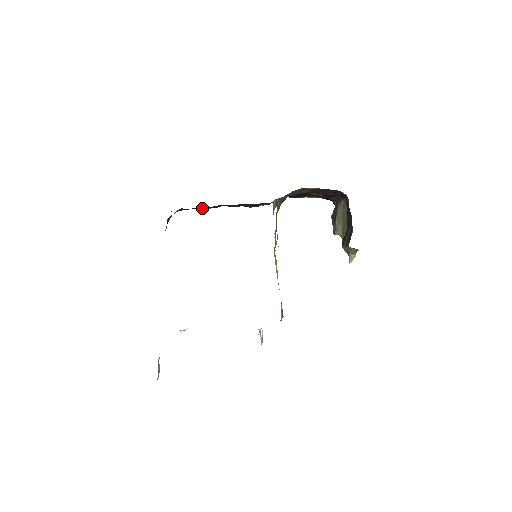
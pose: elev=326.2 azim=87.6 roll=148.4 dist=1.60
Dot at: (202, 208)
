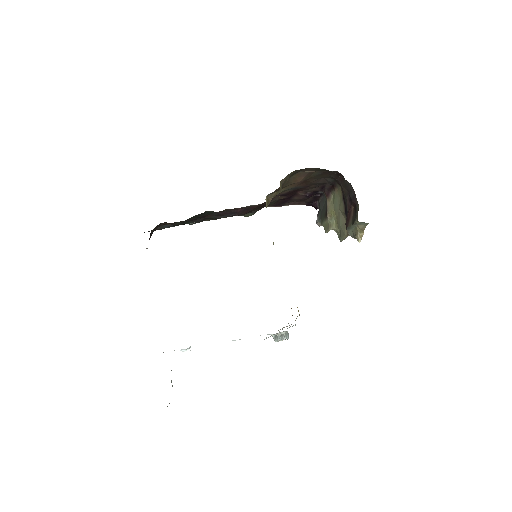
Dot at: (185, 222)
